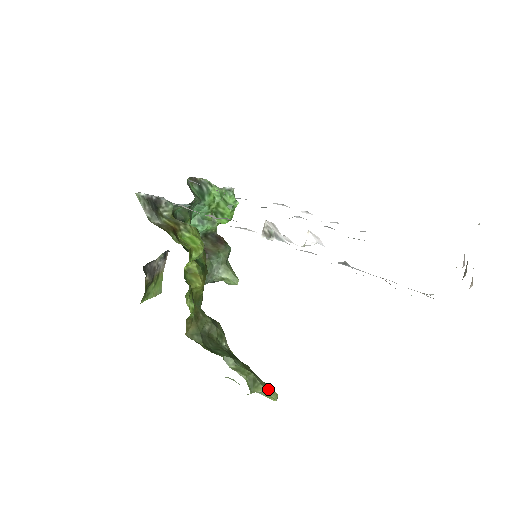
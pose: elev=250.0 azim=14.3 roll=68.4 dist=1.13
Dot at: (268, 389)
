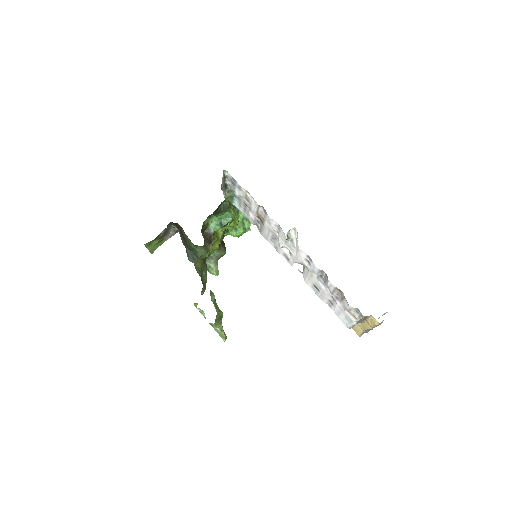
Dot at: occluded
